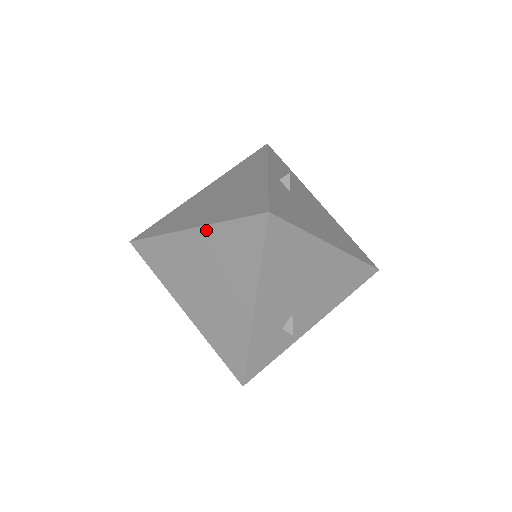
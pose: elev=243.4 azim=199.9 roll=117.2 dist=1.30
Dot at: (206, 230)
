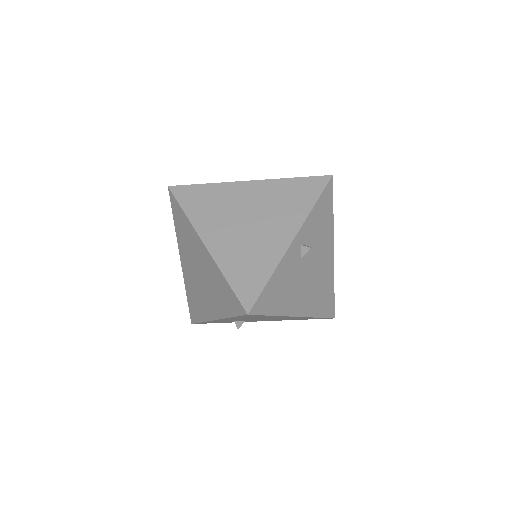
Dot at: (213, 262)
